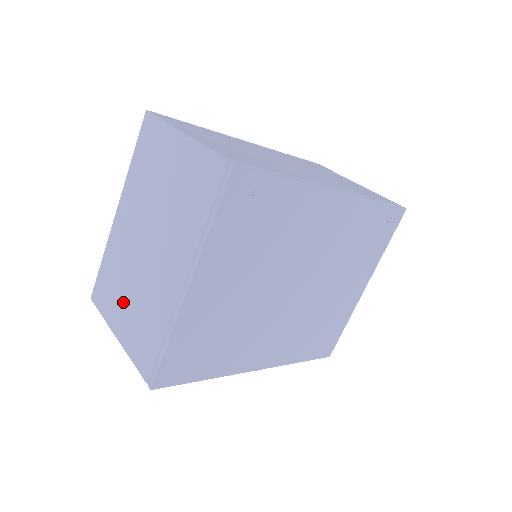
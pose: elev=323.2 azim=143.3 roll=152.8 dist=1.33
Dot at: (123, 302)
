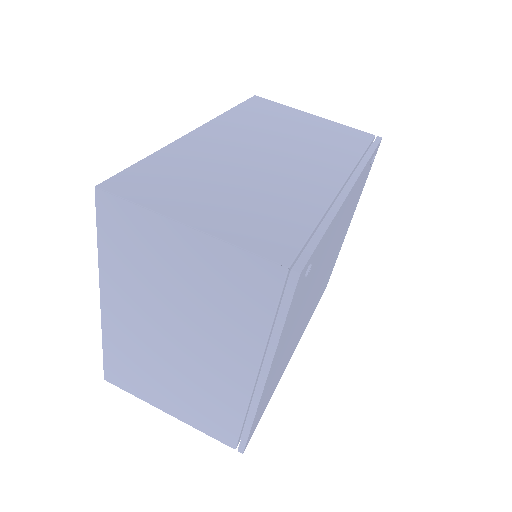
Dot at: (163, 387)
